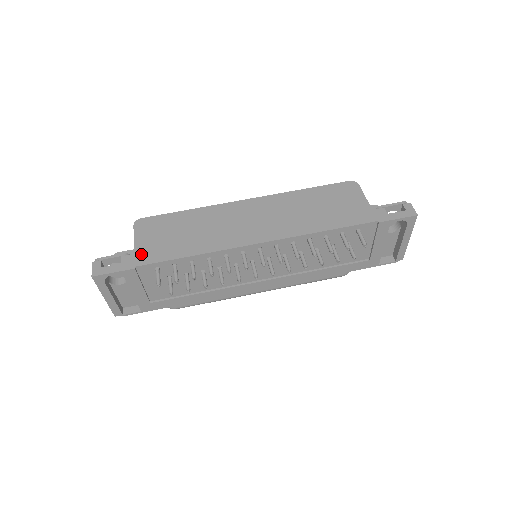
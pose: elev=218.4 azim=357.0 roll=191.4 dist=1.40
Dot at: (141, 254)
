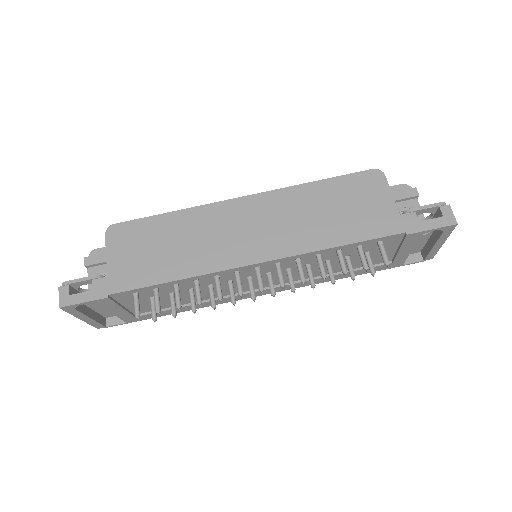
Dot at: (115, 277)
